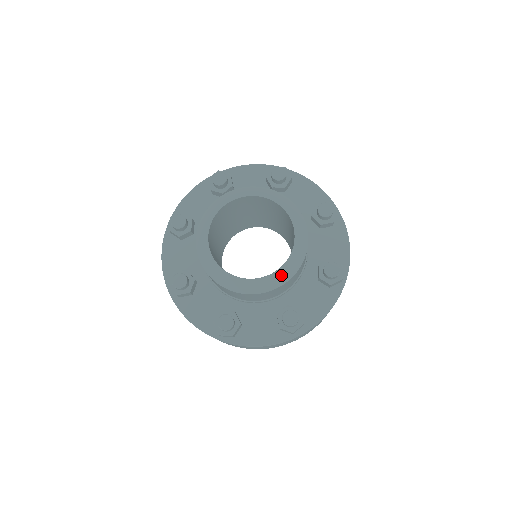
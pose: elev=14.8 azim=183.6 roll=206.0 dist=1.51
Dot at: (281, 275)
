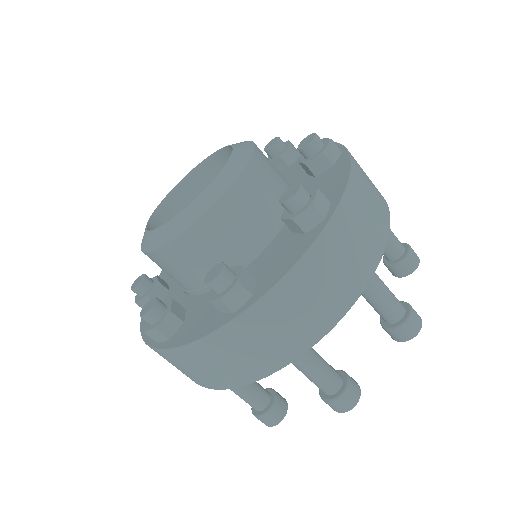
Dot at: (233, 166)
